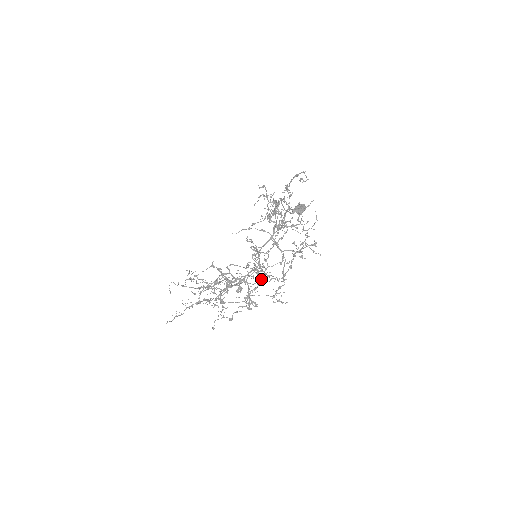
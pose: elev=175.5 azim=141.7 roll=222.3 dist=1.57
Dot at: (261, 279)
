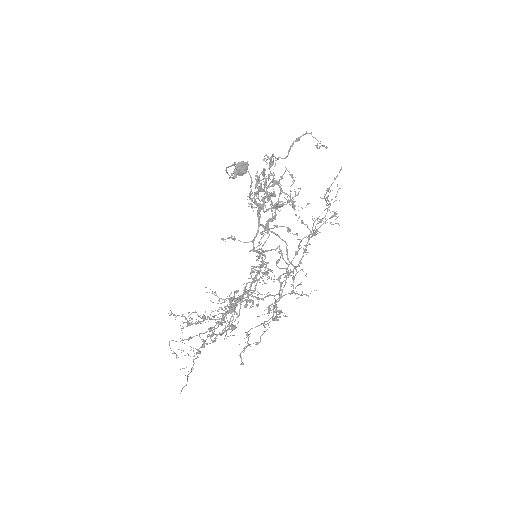
Dot at: occluded
